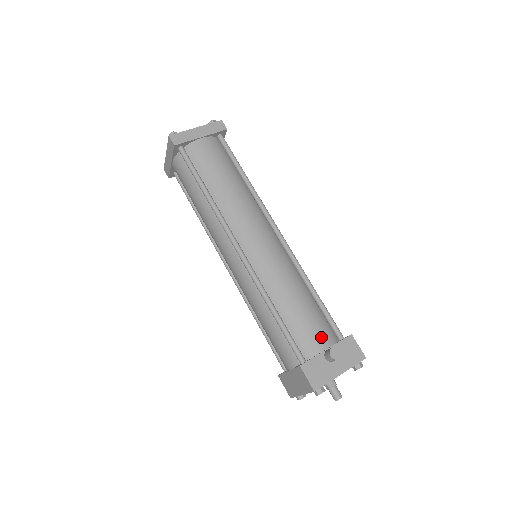
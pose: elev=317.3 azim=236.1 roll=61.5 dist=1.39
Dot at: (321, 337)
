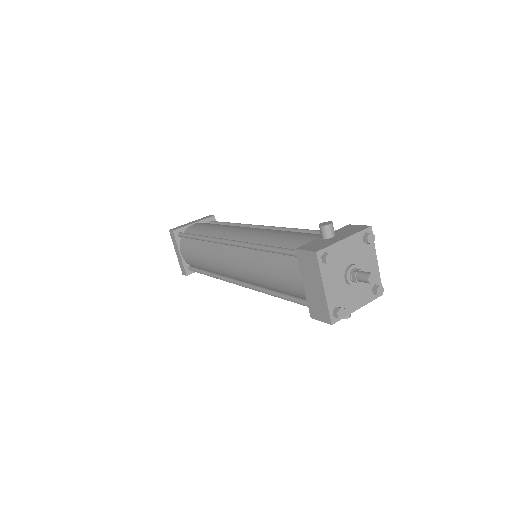
Dot at: (316, 236)
